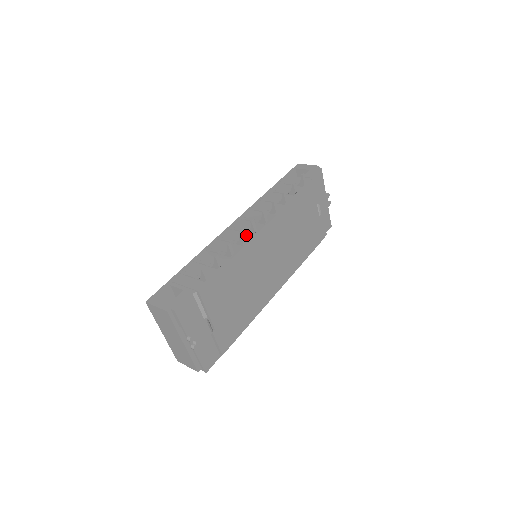
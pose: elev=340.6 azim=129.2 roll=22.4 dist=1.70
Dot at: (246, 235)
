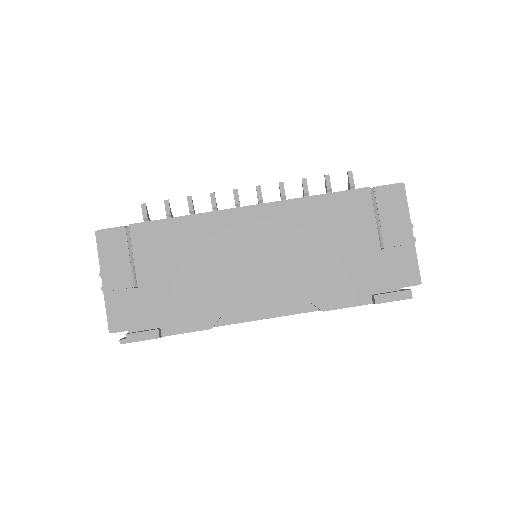
Dot at: occluded
